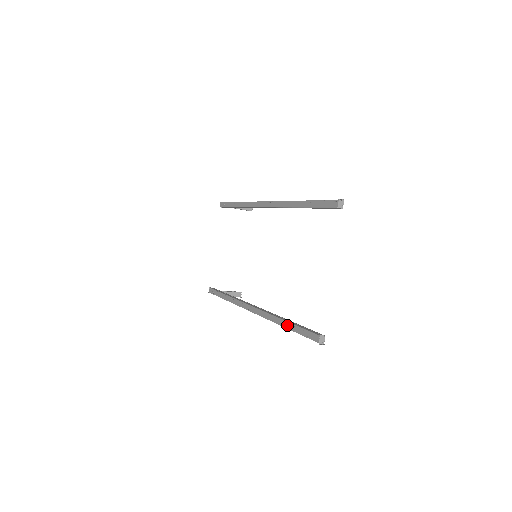
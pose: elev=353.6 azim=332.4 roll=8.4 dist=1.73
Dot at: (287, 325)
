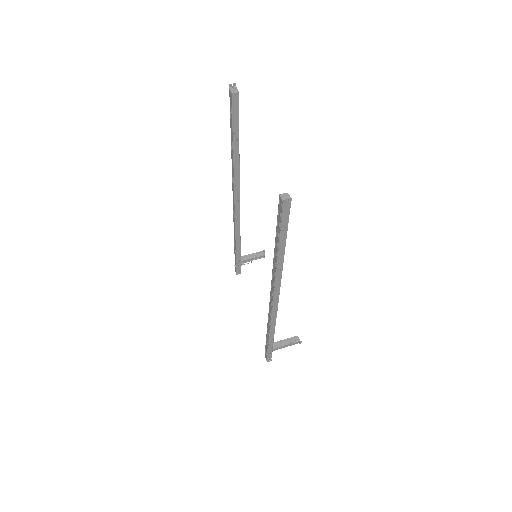
Dot at: (276, 248)
